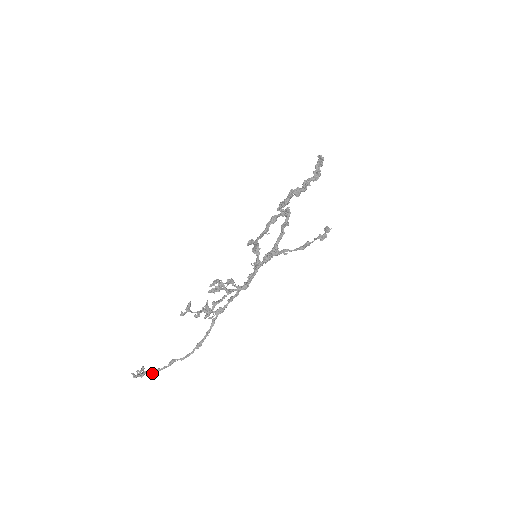
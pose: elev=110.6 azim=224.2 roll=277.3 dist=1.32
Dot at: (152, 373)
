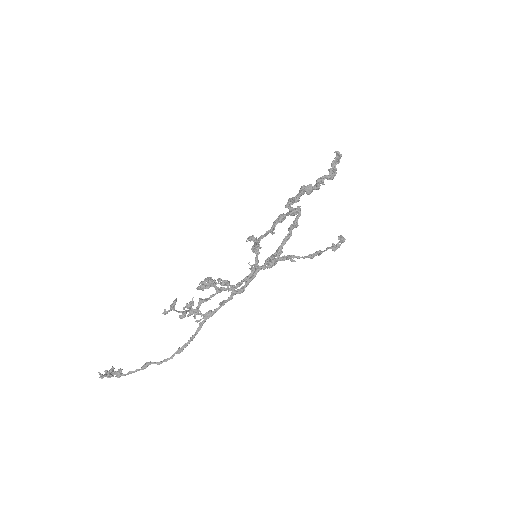
Dot at: (122, 375)
